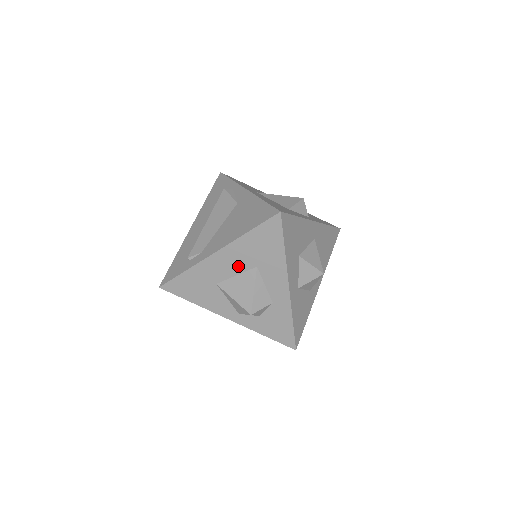
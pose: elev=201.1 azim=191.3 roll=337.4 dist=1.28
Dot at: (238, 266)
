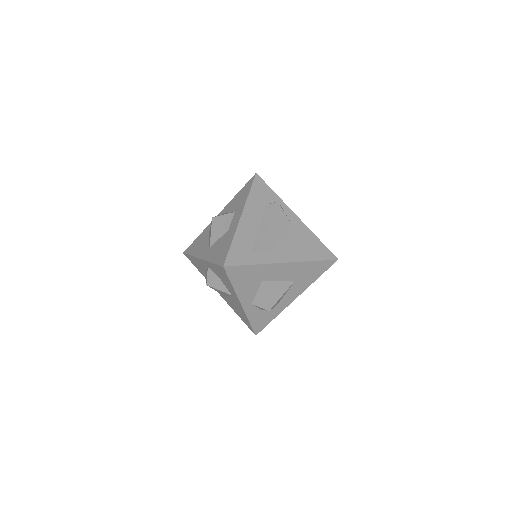
Dot at: (286, 276)
